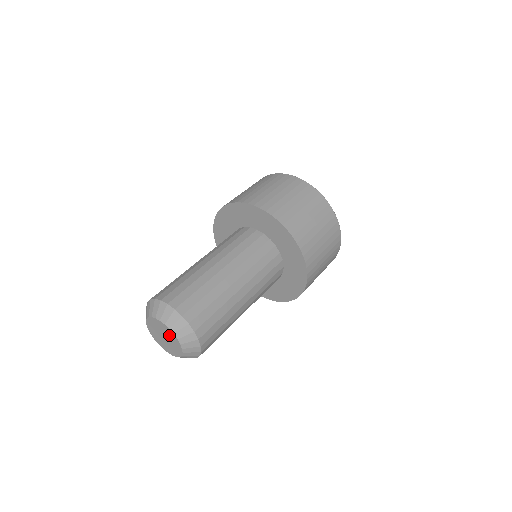
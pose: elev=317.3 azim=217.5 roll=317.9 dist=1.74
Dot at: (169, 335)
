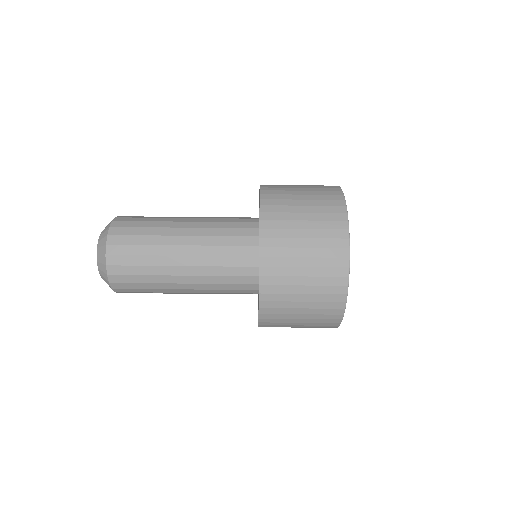
Dot at: occluded
